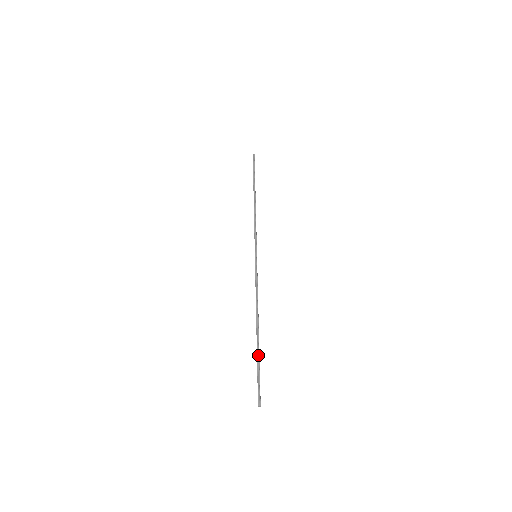
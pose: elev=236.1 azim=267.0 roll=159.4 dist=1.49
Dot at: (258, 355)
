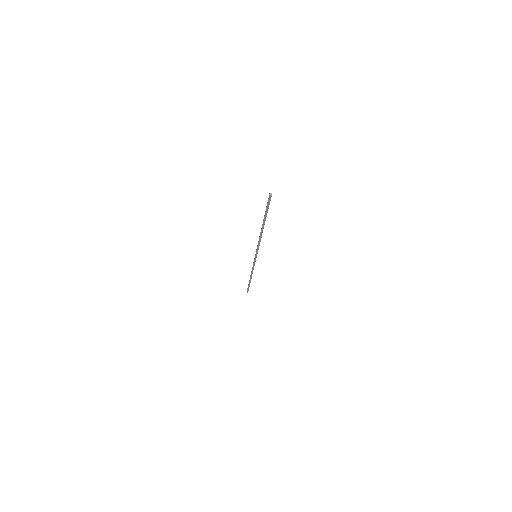
Dot at: (265, 215)
